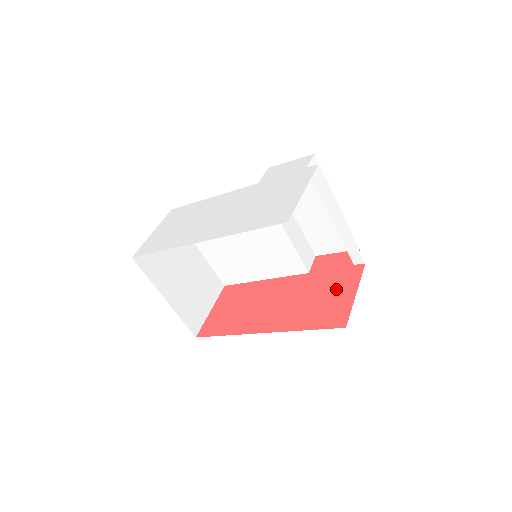
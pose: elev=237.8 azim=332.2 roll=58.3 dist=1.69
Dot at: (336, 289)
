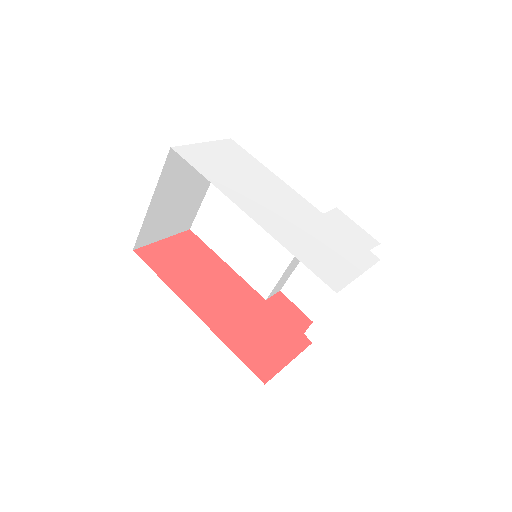
Dot at: (278, 340)
